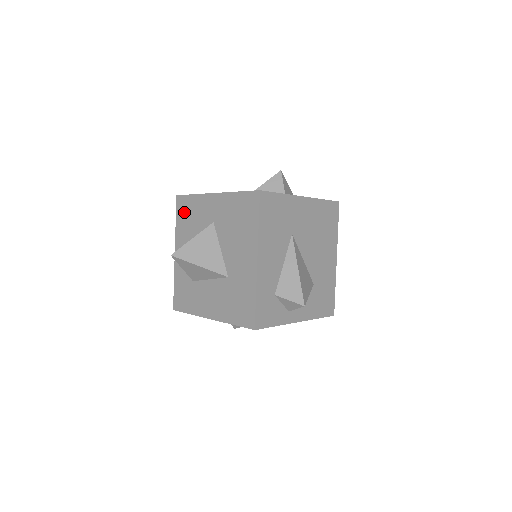
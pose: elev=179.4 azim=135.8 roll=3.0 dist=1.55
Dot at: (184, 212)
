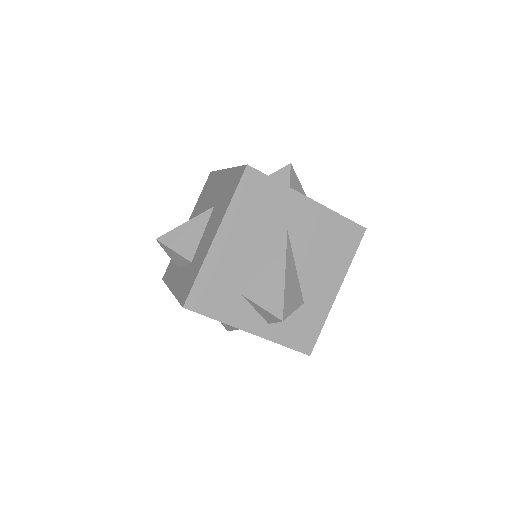
Dot at: (170, 269)
